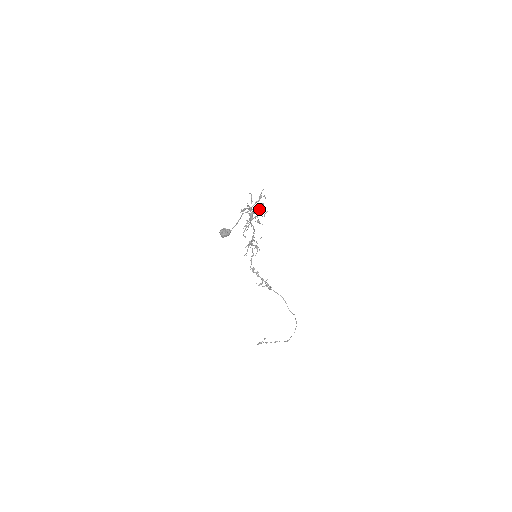
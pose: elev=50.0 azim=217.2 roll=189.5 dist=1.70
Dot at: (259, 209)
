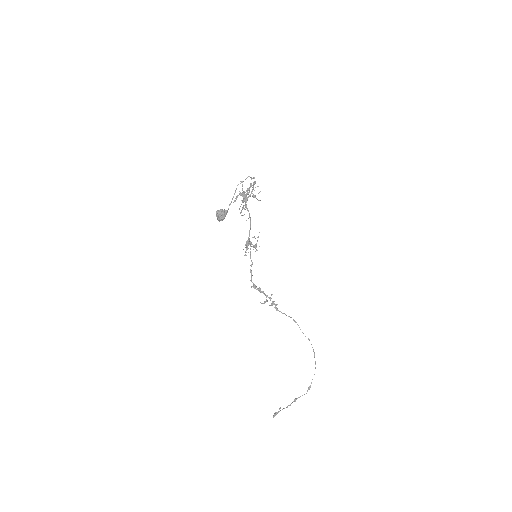
Dot at: (252, 187)
